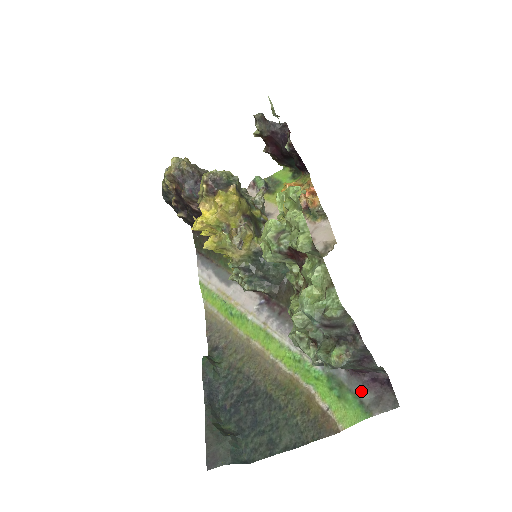
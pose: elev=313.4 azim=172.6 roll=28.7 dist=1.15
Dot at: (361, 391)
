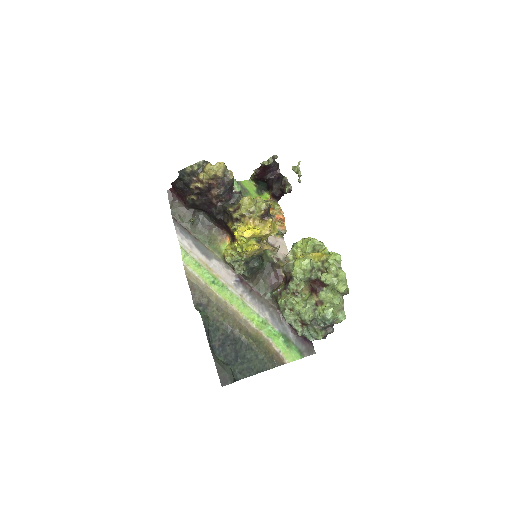
Dot at: (300, 345)
